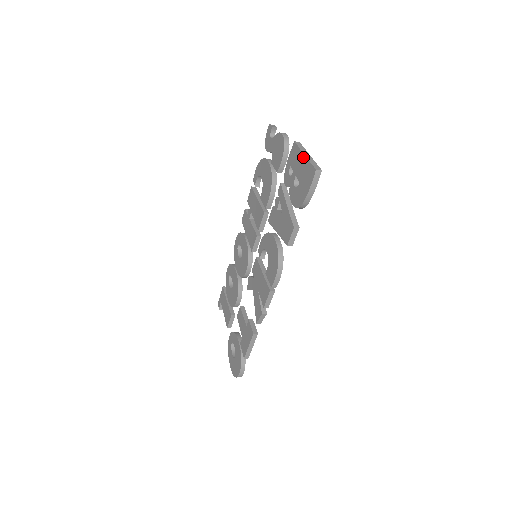
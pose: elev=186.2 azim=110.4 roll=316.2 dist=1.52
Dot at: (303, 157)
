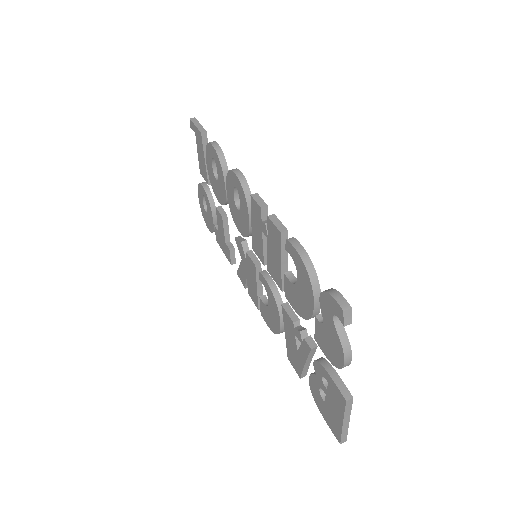
Dot at: (340, 421)
